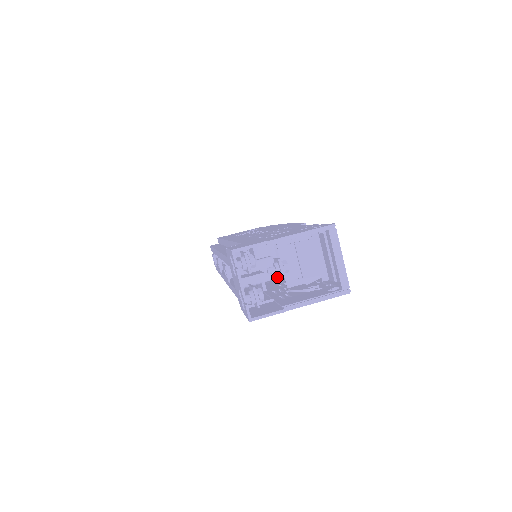
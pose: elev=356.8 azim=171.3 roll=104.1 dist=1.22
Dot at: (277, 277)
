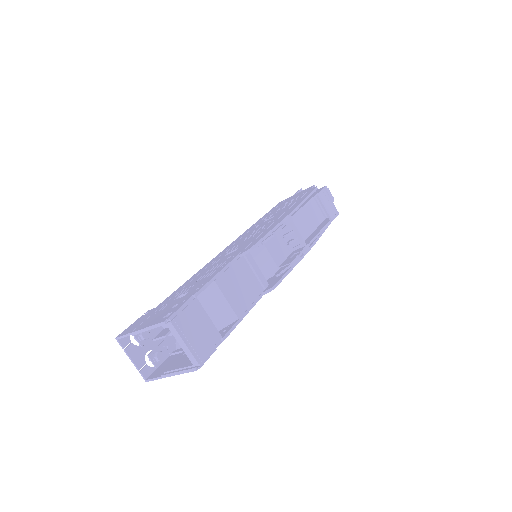
Dot at: occluded
